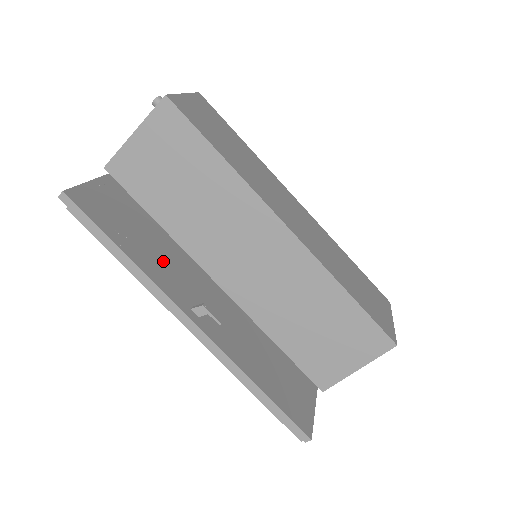
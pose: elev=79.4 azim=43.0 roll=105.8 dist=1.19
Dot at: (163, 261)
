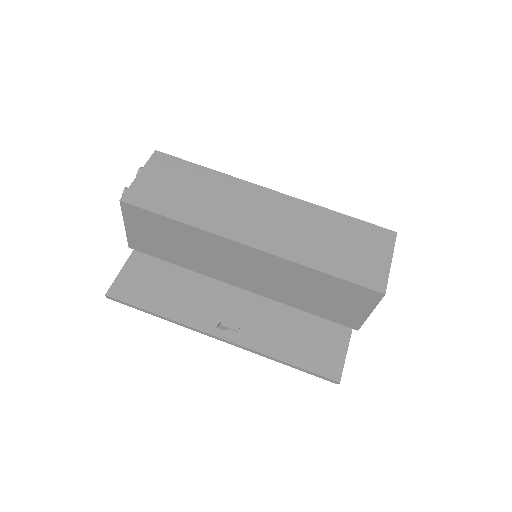
Dot at: (188, 299)
